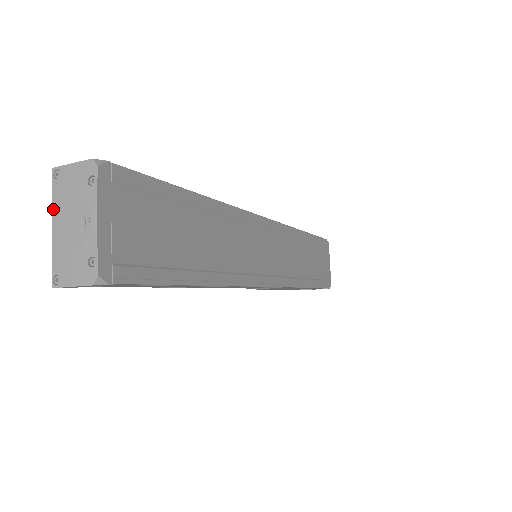
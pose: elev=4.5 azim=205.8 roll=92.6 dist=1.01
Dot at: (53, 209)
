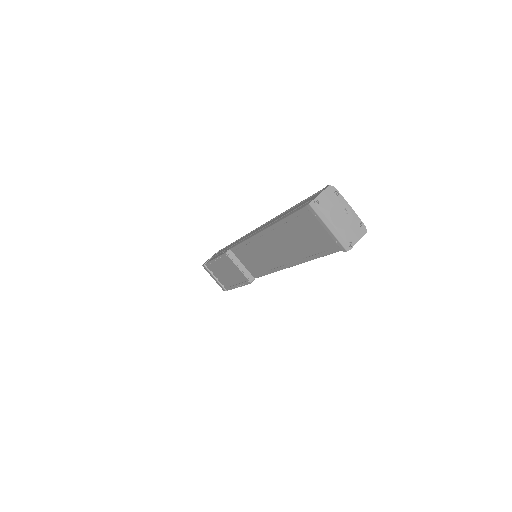
Dot at: (327, 217)
